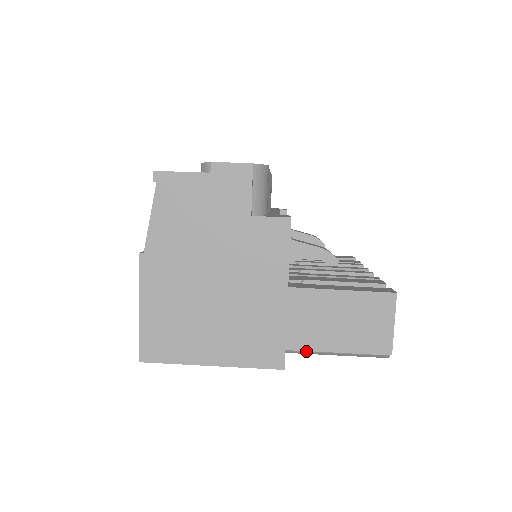
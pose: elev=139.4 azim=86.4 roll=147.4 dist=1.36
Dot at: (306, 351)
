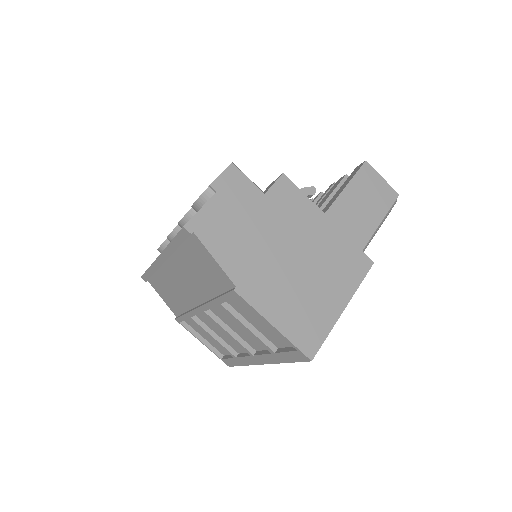
Dot at: (368, 242)
